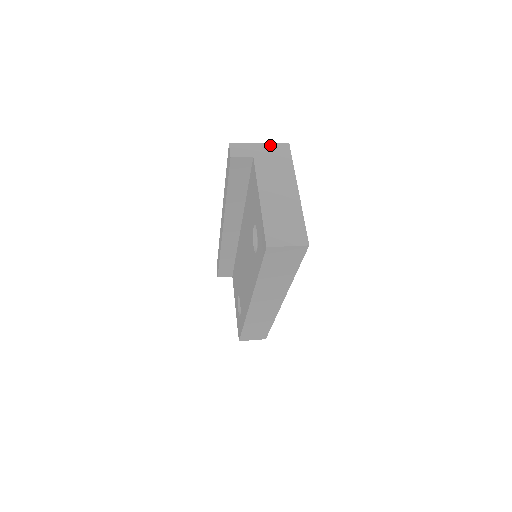
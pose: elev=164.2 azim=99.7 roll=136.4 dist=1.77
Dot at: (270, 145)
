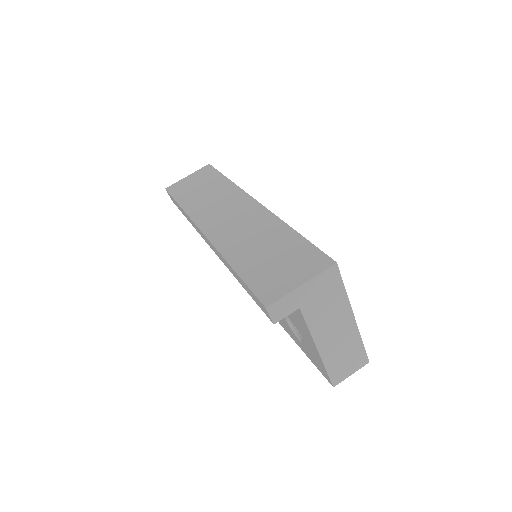
Dot at: (315, 280)
